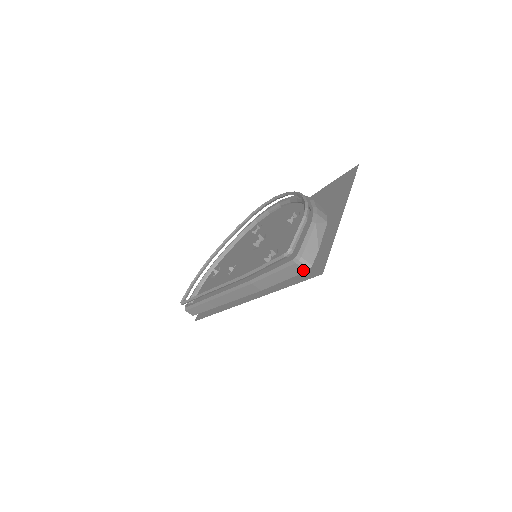
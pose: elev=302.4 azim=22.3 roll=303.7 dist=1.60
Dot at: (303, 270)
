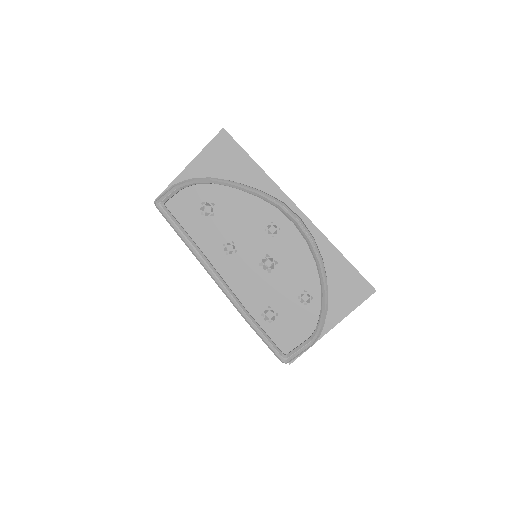
Dot at: occluded
